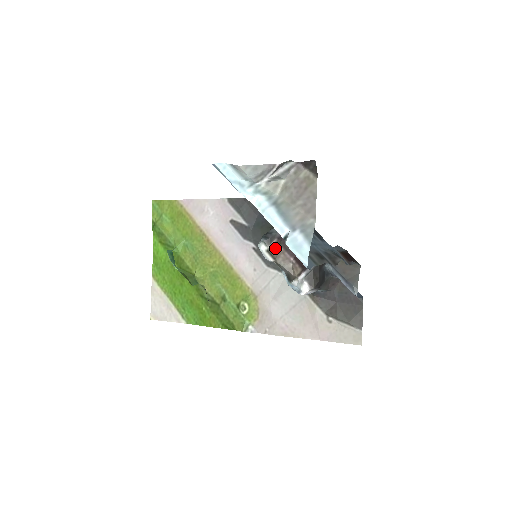
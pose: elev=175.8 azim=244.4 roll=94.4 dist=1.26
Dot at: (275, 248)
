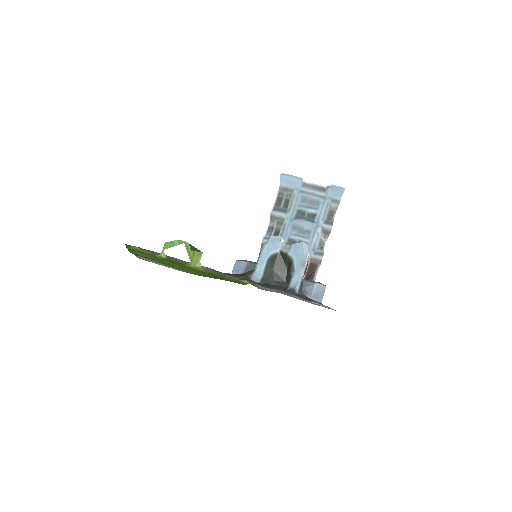
Dot at: occluded
